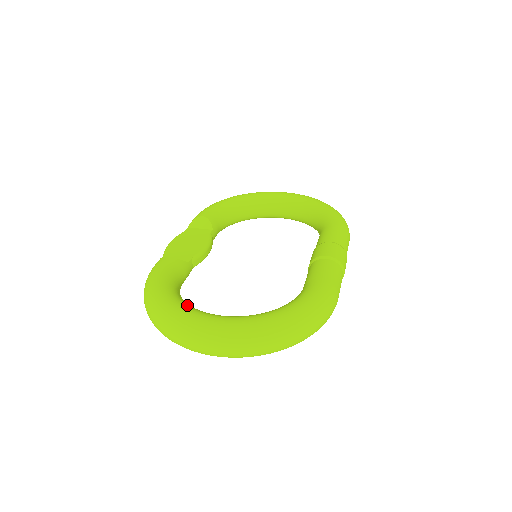
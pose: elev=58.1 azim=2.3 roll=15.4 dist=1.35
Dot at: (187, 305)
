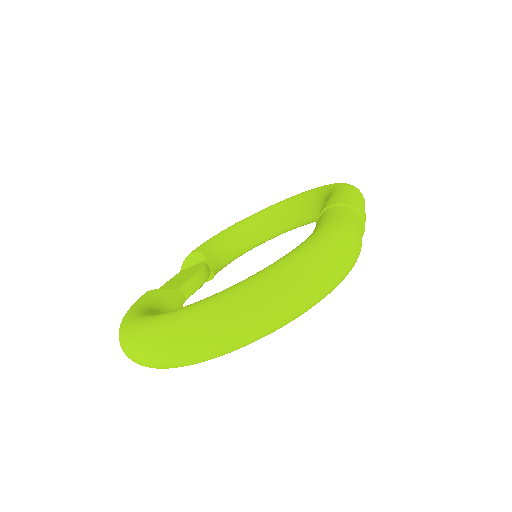
Dot at: occluded
